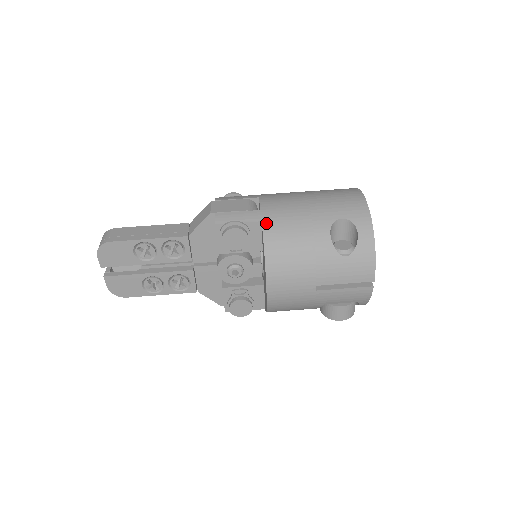
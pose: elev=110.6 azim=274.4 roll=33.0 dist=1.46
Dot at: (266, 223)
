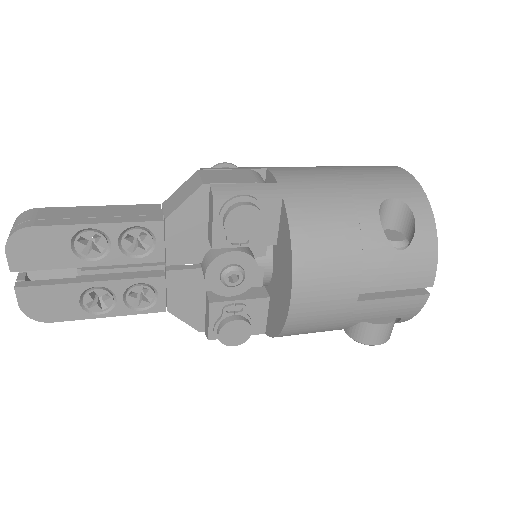
Dot at: (290, 200)
